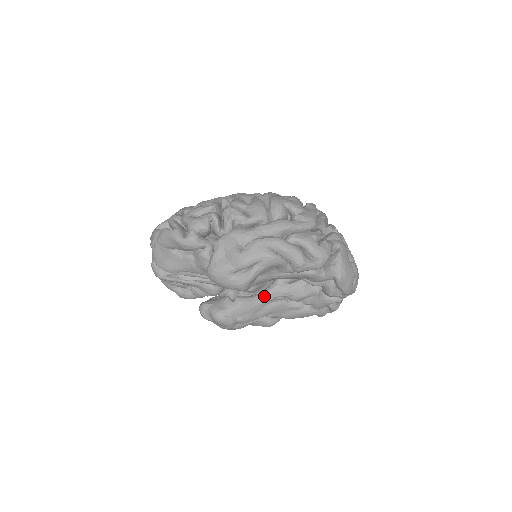
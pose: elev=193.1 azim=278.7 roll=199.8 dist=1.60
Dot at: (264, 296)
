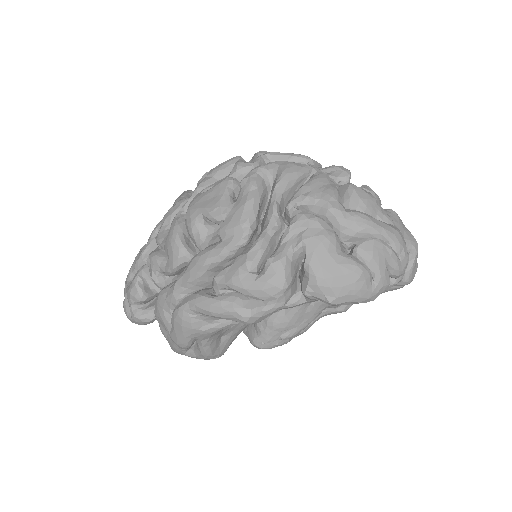
Dot at: occluded
